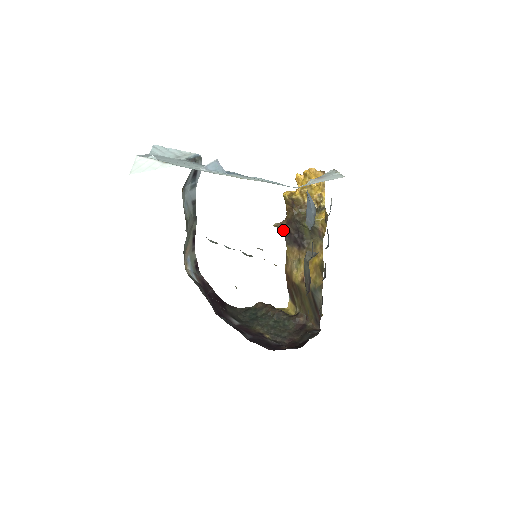
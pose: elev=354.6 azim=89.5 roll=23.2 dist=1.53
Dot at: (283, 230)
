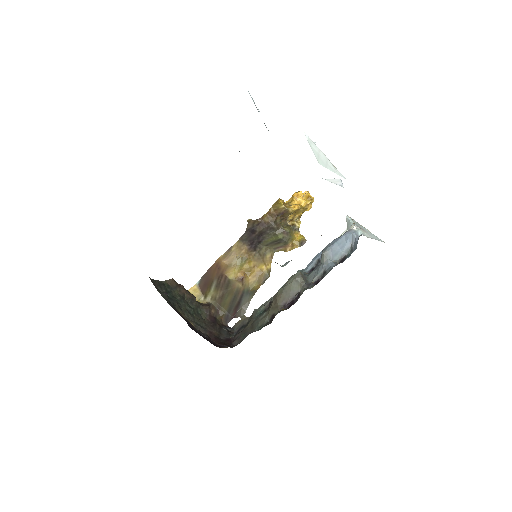
Dot at: (251, 227)
